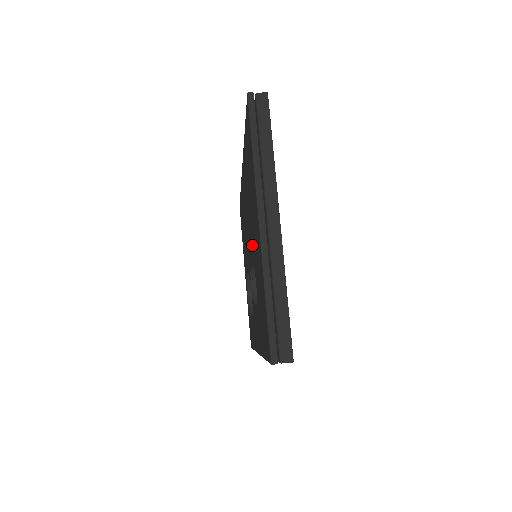
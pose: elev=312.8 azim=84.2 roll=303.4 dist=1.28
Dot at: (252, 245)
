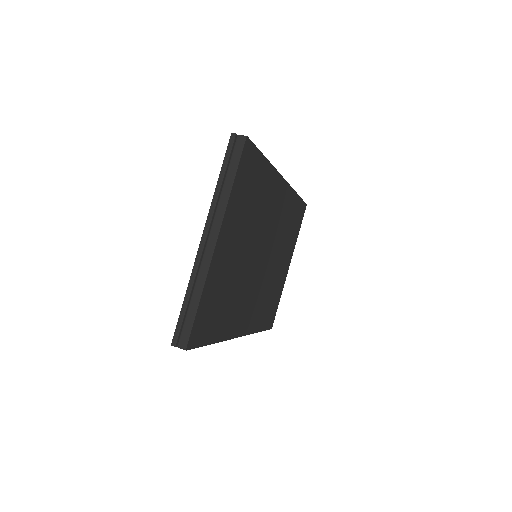
Dot at: occluded
